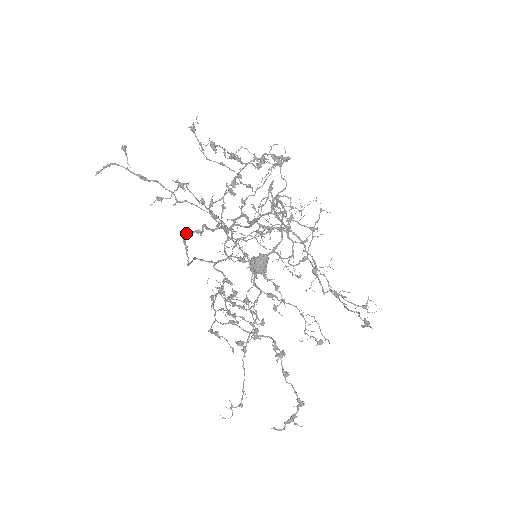
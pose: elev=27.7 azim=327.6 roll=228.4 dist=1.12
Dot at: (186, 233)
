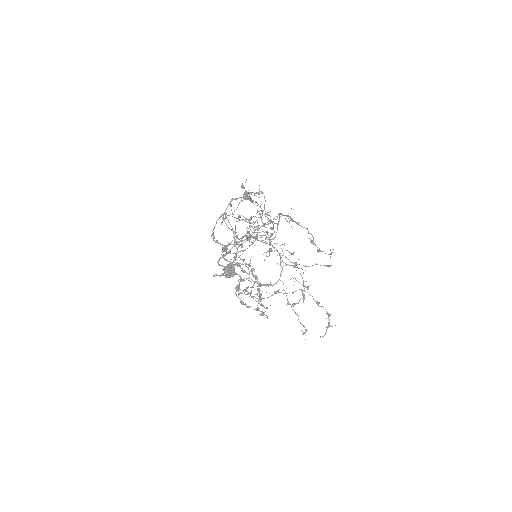
Dot at: (223, 255)
